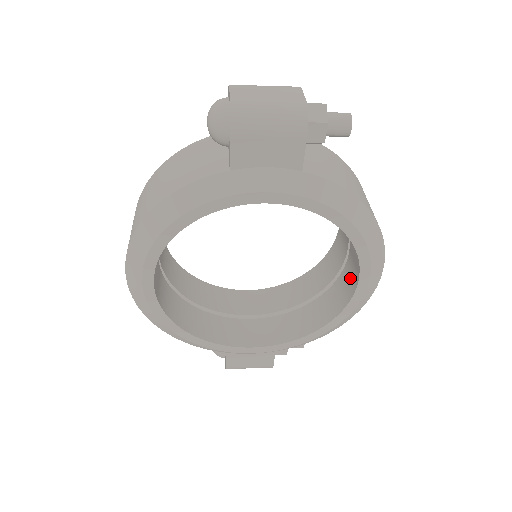
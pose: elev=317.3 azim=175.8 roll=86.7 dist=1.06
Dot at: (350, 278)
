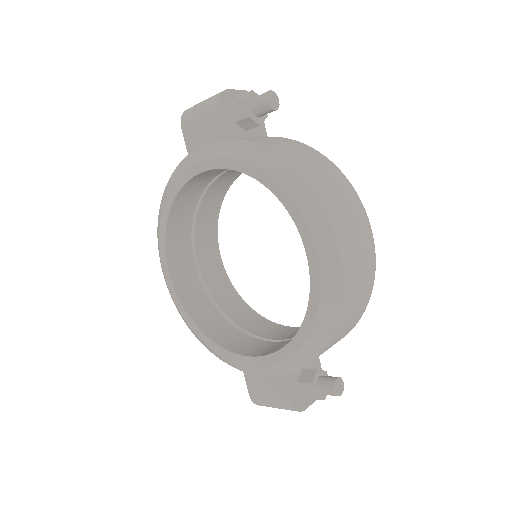
Dot at: occluded
